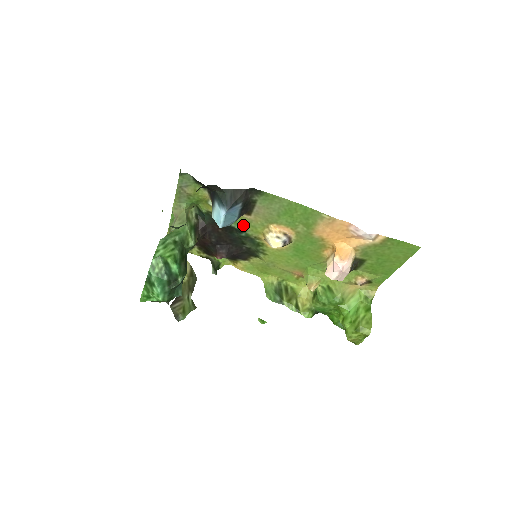
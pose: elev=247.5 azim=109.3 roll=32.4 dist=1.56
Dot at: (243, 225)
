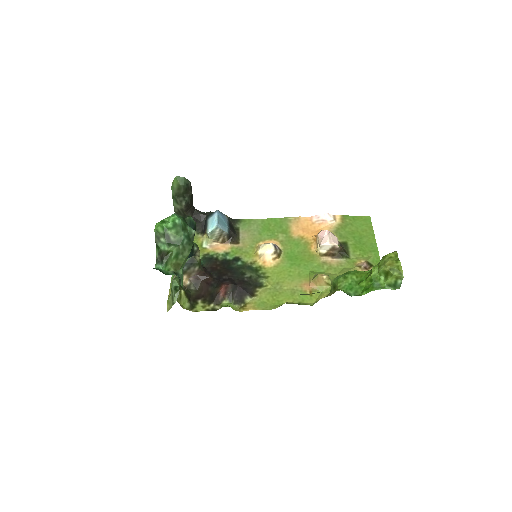
Dot at: (236, 254)
